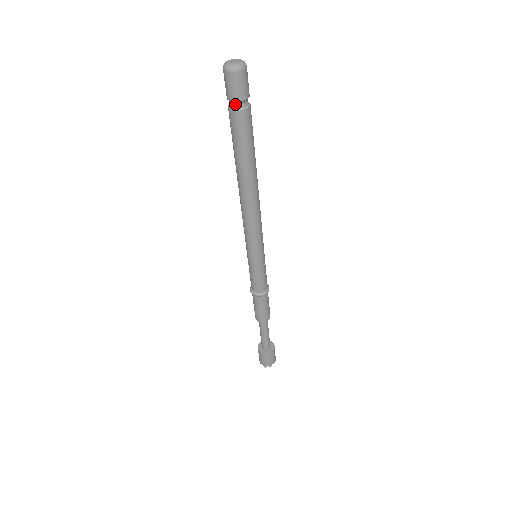
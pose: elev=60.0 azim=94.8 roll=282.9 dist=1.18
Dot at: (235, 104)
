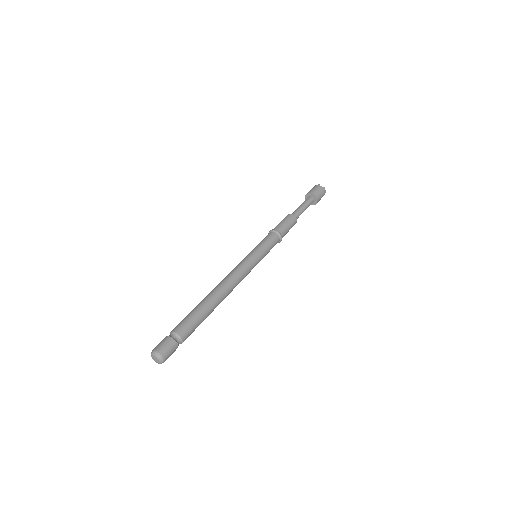
Dot at: occluded
